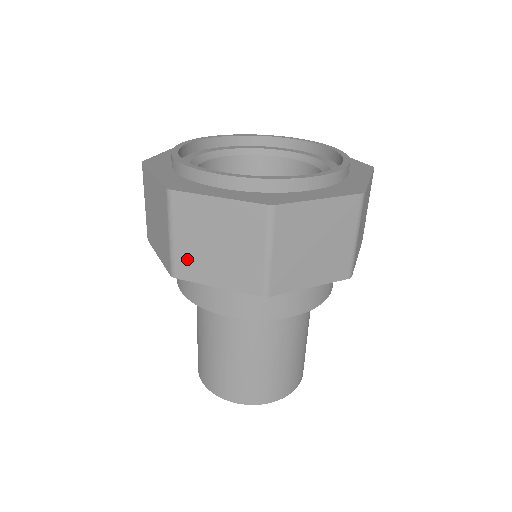
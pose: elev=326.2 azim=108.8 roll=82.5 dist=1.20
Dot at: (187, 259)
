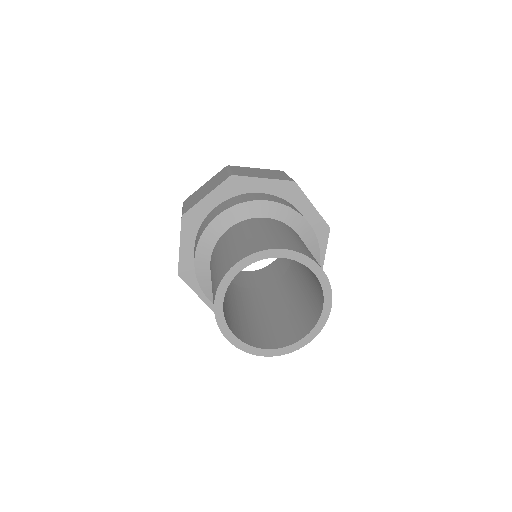
Dot at: (241, 173)
